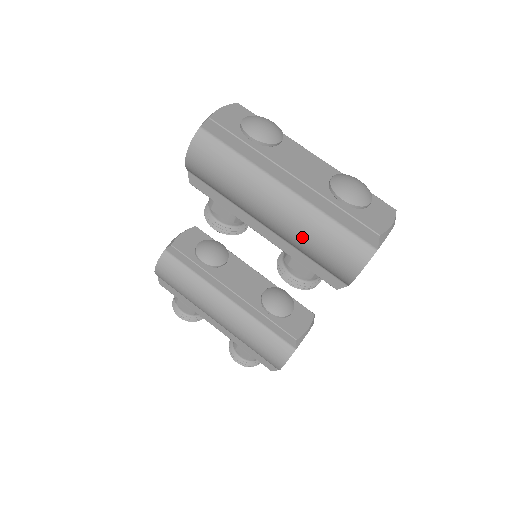
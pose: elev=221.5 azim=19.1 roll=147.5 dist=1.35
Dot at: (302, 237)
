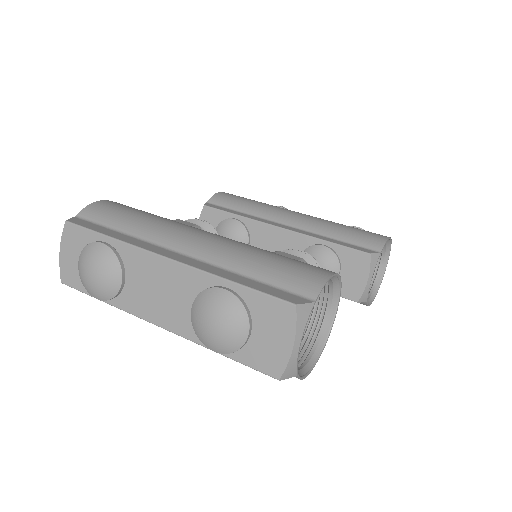
Dot at: occluded
